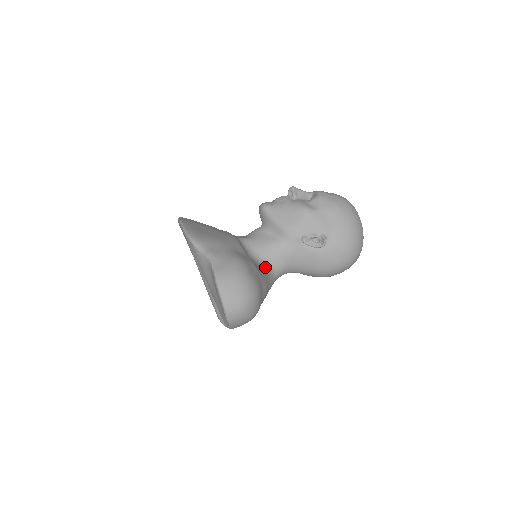
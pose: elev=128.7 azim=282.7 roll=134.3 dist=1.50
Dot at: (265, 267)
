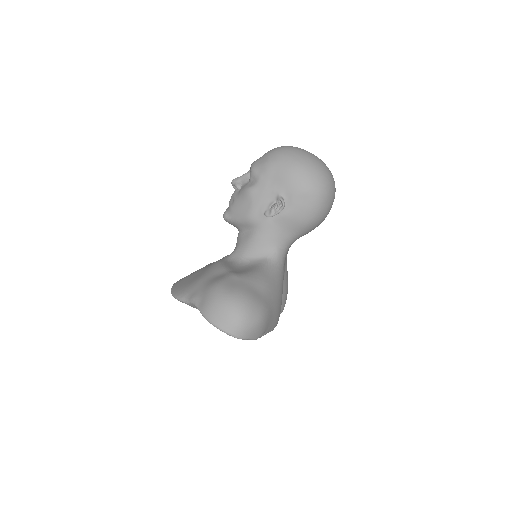
Dot at: (259, 262)
